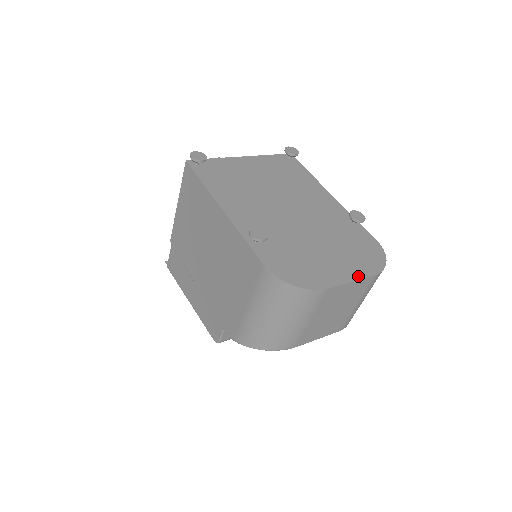
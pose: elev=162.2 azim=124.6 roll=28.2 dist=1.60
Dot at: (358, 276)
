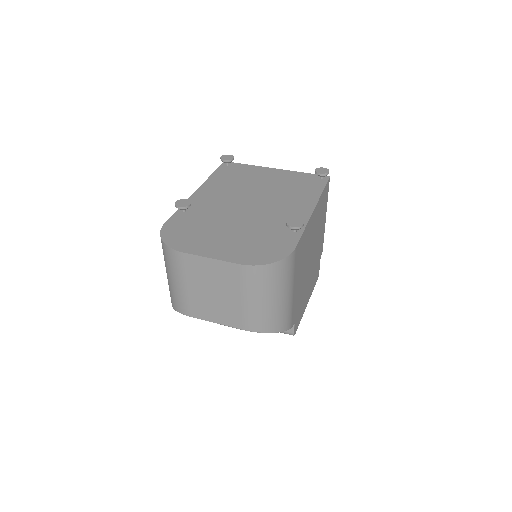
Dot at: (223, 258)
